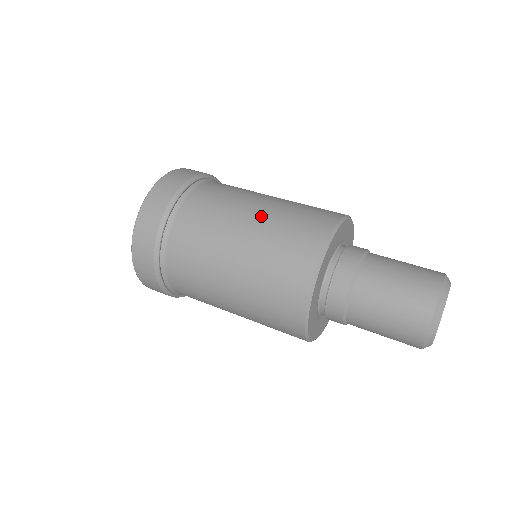
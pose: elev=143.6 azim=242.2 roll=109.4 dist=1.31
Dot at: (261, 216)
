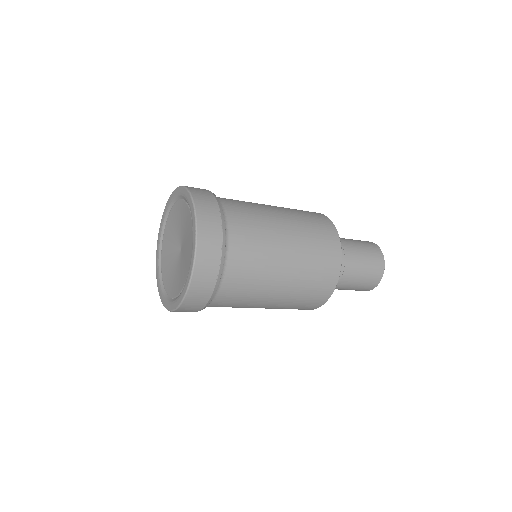
Dot at: occluded
